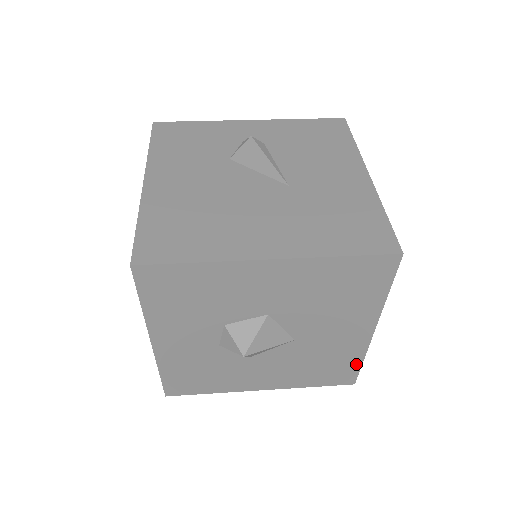
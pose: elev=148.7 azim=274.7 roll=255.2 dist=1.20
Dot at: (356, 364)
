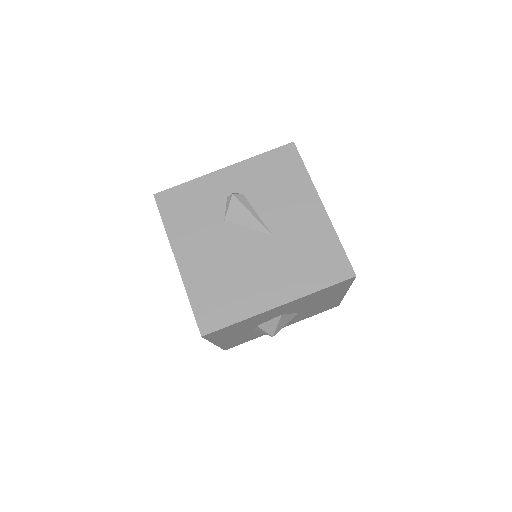
Dot at: (338, 302)
